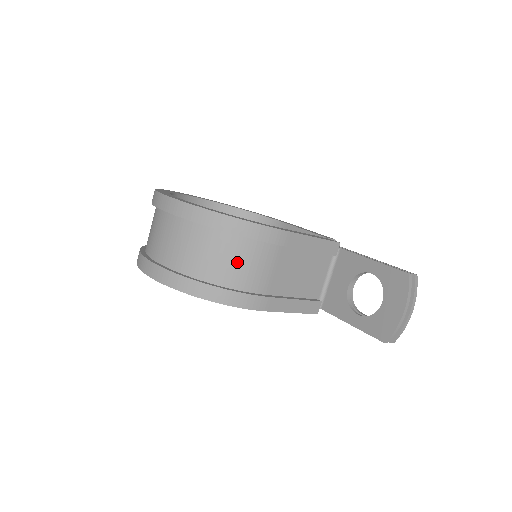
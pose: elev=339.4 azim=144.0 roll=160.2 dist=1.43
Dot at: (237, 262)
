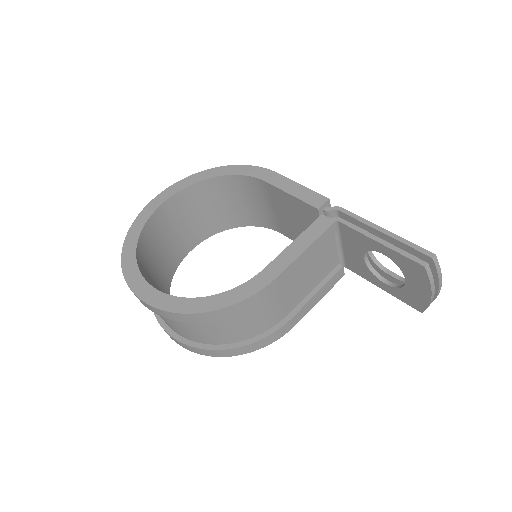
Dot at: (244, 324)
